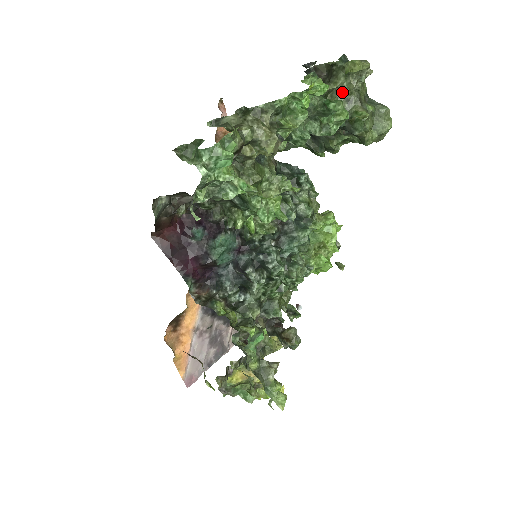
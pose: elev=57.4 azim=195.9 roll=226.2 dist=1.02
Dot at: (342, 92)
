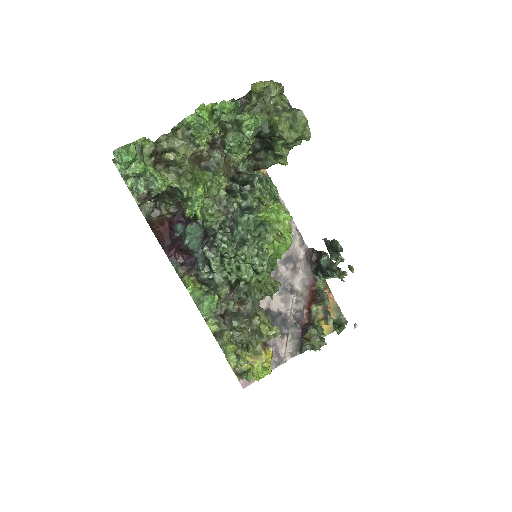
Dot at: (263, 108)
